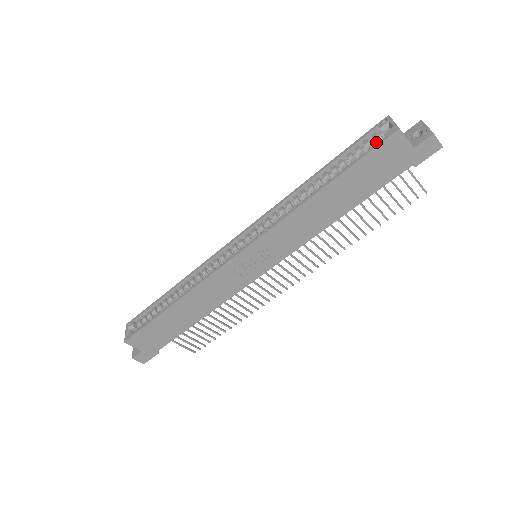
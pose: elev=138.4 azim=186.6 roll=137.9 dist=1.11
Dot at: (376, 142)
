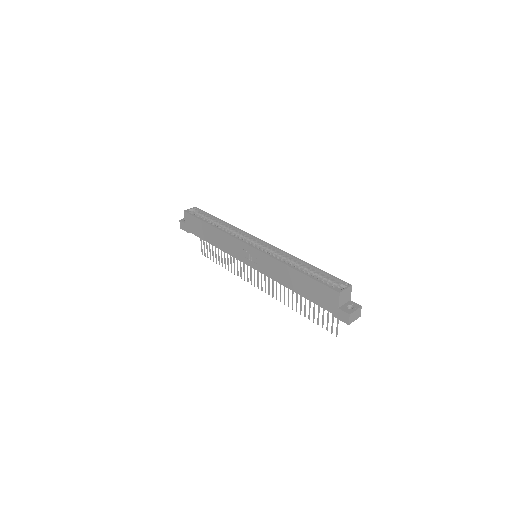
Dot at: (334, 286)
